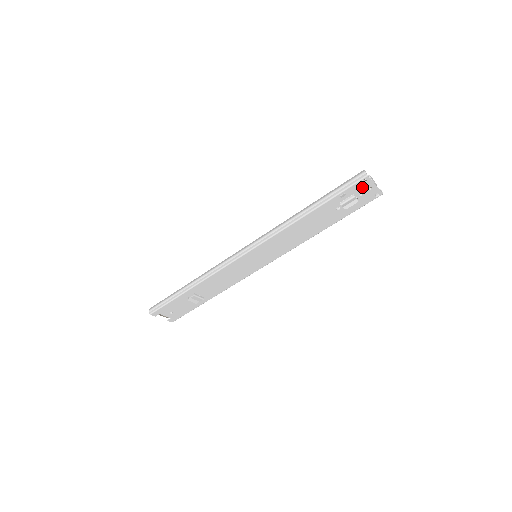
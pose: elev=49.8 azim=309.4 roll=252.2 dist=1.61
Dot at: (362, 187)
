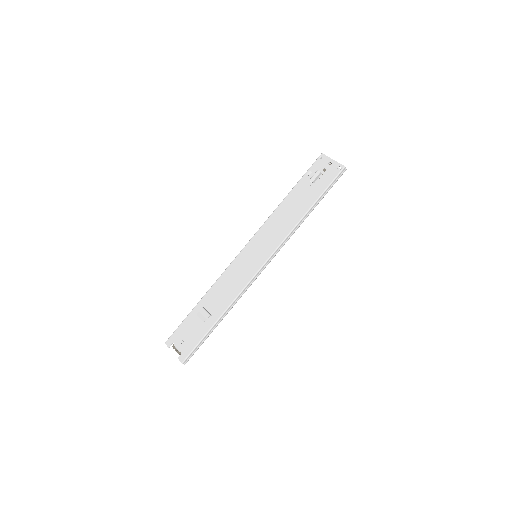
Dot at: (322, 164)
